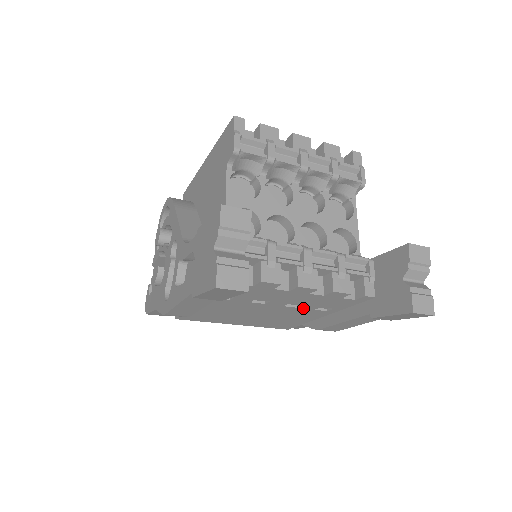
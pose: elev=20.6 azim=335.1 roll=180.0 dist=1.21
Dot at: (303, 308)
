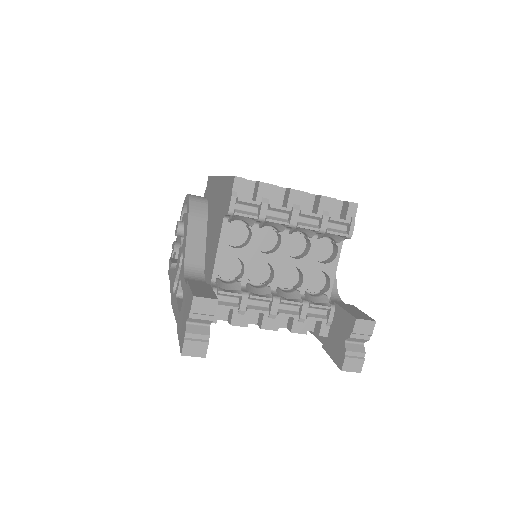
Dot at: occluded
